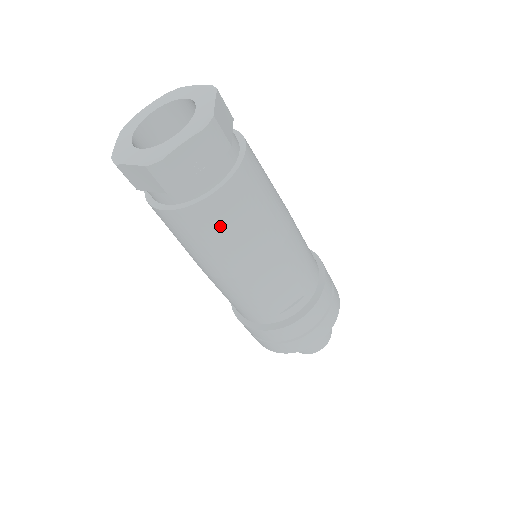
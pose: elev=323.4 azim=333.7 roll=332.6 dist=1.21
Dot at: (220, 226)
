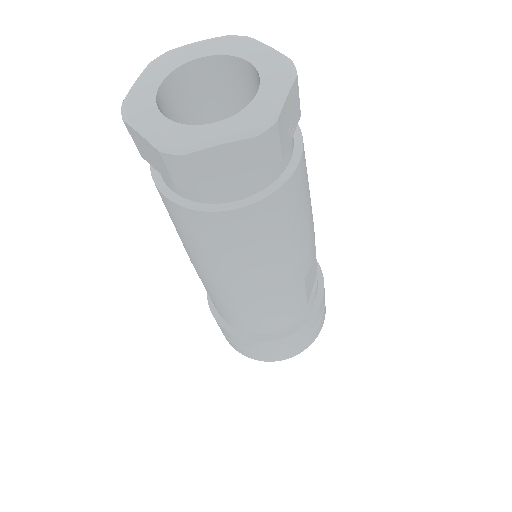
Dot at: (296, 208)
